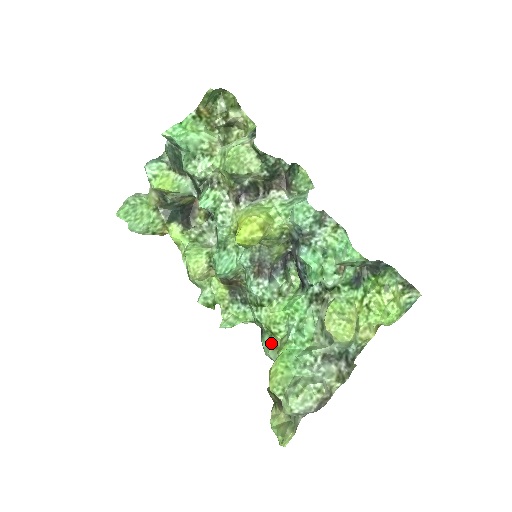
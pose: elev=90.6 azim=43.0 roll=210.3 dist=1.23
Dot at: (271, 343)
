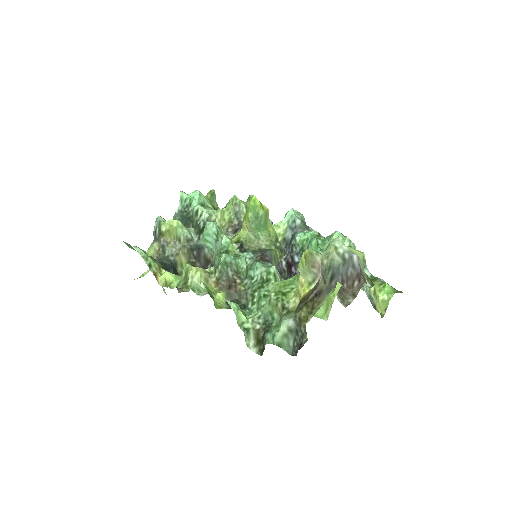
Dot at: (282, 316)
